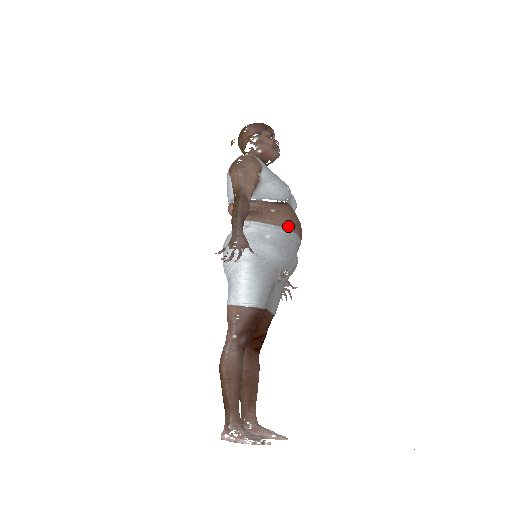
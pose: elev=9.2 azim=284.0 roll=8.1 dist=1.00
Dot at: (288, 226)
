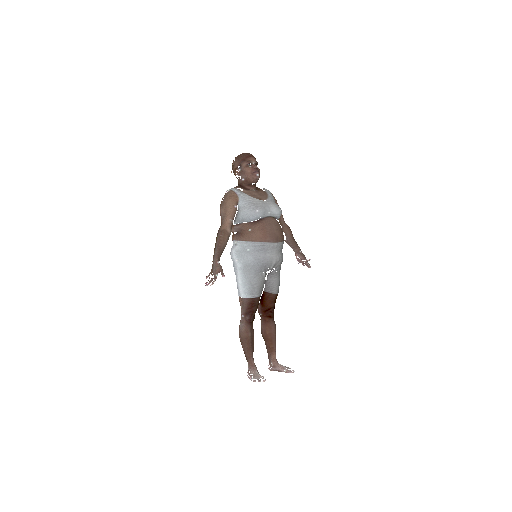
Dot at: (260, 240)
